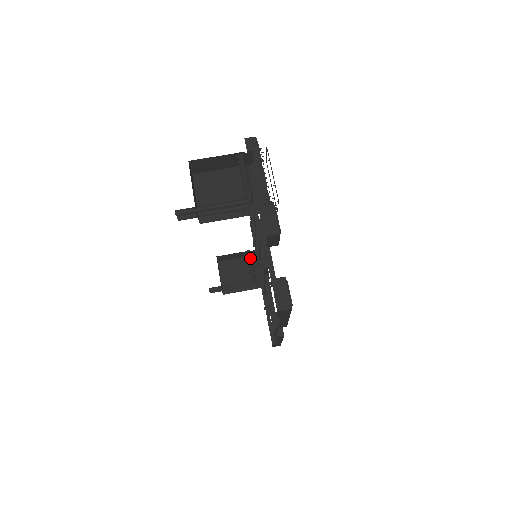
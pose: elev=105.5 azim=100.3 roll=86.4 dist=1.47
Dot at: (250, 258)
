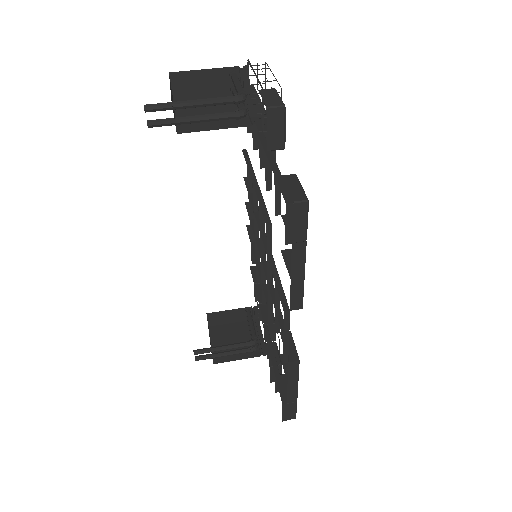
Dot at: (250, 316)
